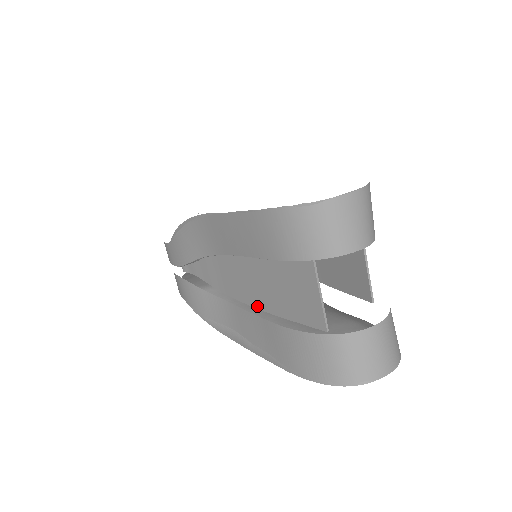
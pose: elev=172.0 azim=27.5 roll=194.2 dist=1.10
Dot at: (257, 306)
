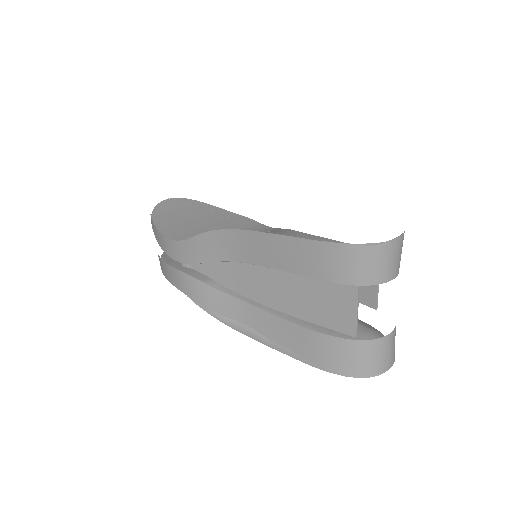
Dot at: (278, 309)
